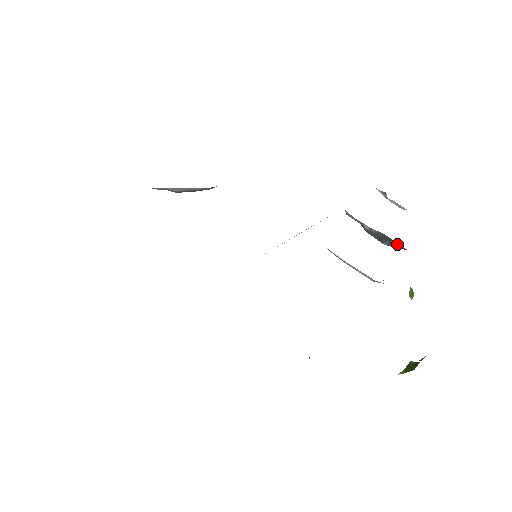
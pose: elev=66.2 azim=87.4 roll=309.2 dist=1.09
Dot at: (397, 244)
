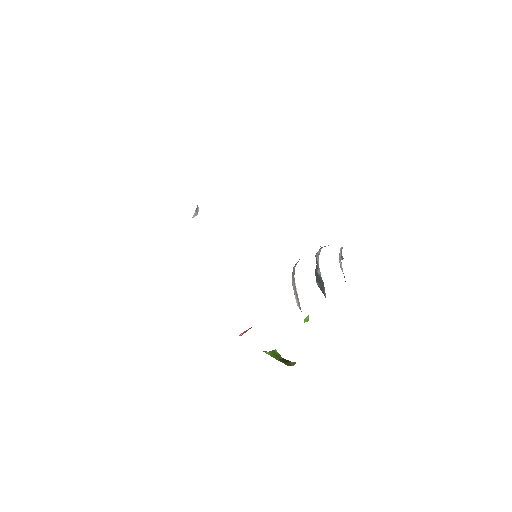
Dot at: (325, 293)
